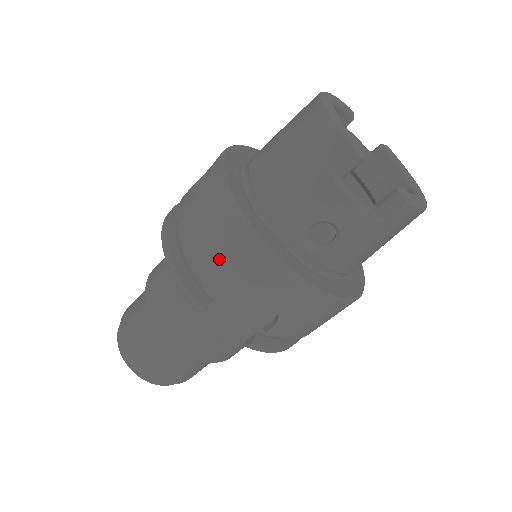
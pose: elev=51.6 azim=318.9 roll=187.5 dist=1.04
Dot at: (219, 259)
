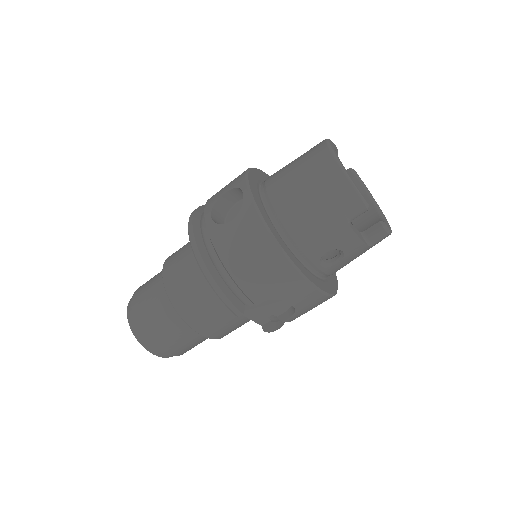
Dot at: (260, 279)
